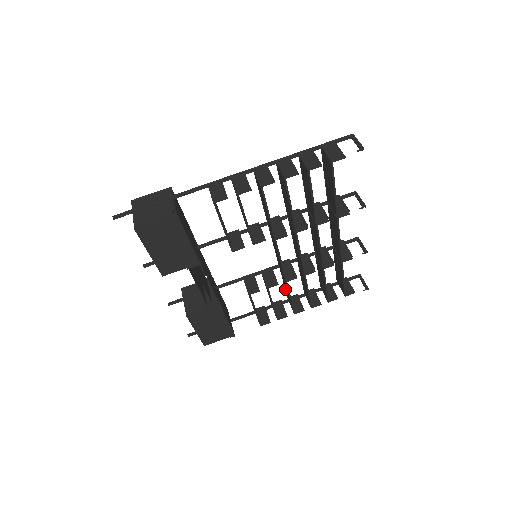
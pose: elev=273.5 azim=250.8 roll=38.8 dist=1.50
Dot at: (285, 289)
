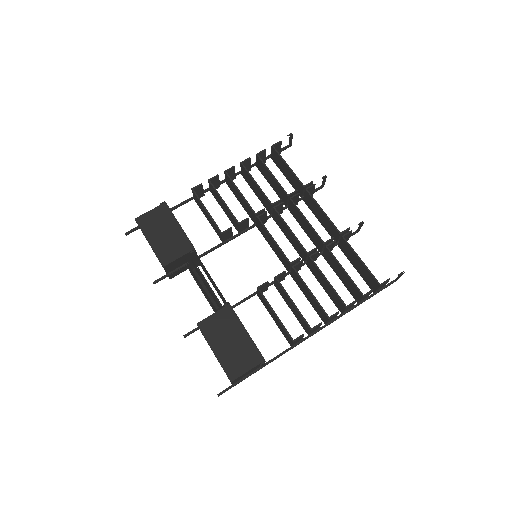
Dot at: occluded
